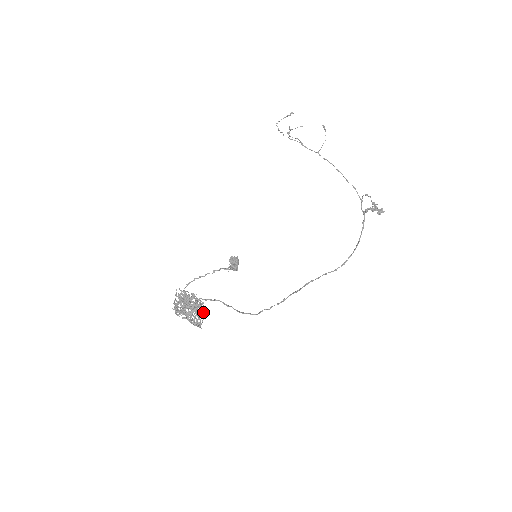
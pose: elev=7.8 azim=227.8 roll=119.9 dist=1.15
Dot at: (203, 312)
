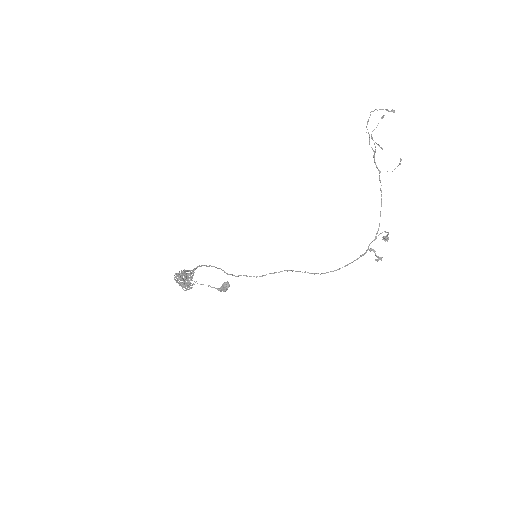
Dot at: occluded
